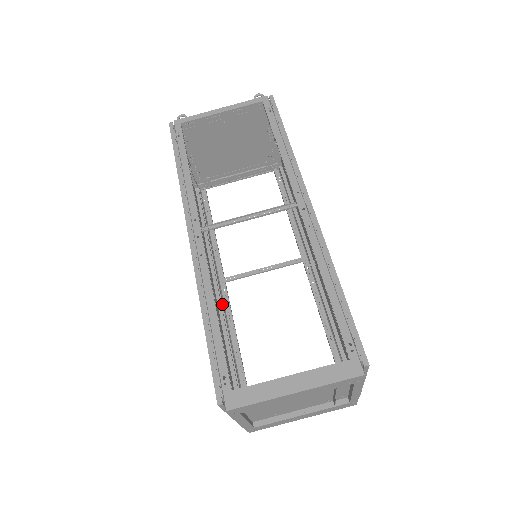
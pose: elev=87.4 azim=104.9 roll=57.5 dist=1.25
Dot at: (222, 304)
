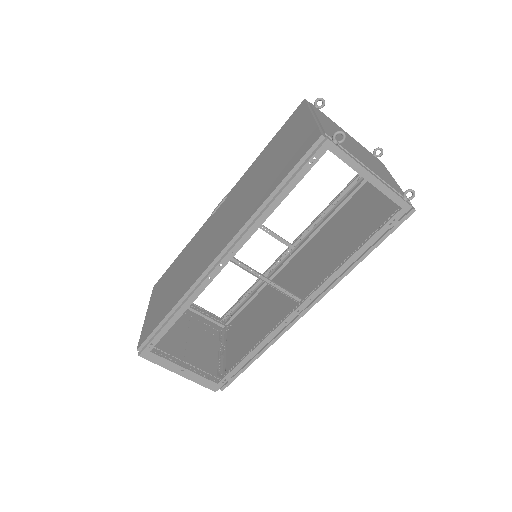
Dot at: occluded
